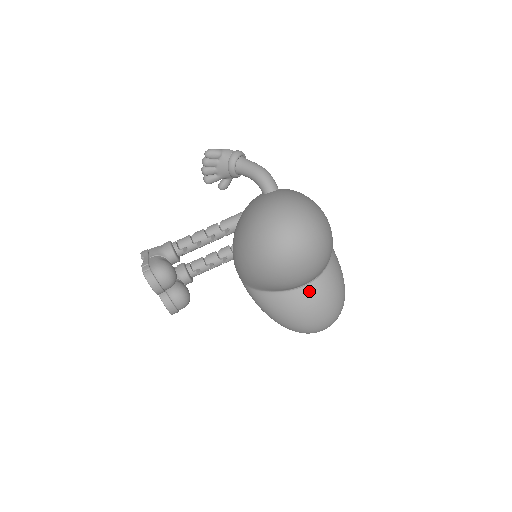
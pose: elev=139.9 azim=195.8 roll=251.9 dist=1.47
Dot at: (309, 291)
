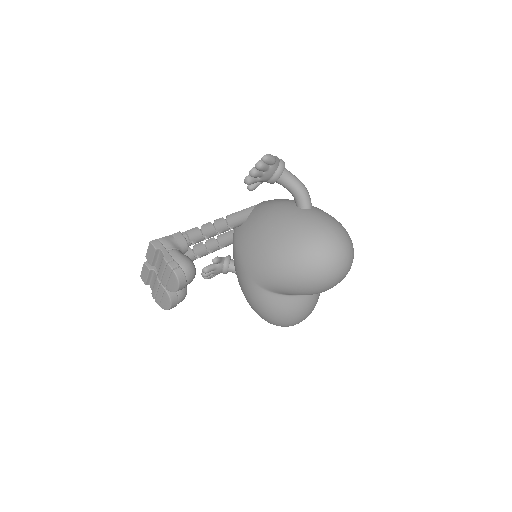
Dot at: (312, 295)
